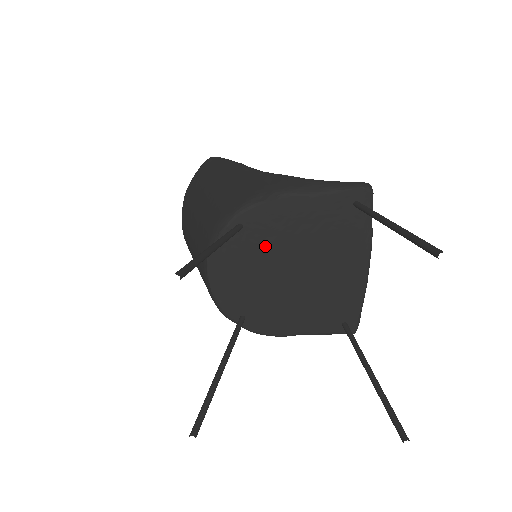
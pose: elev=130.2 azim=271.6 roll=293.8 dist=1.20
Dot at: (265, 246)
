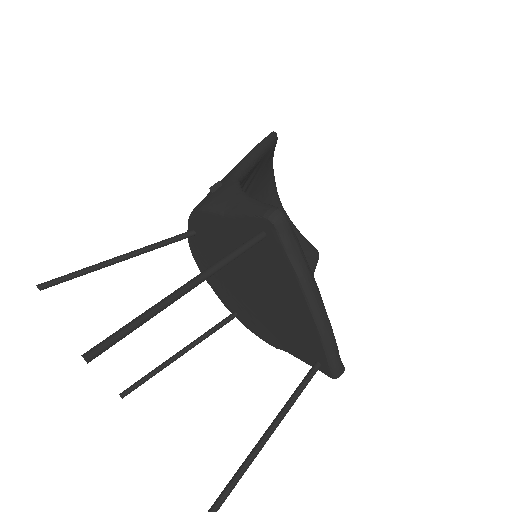
Dot at: (218, 255)
